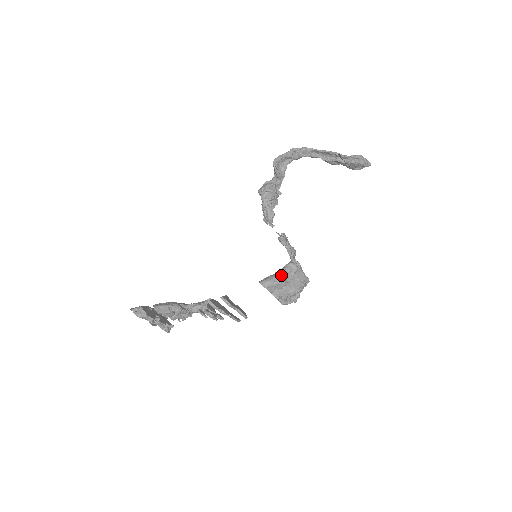
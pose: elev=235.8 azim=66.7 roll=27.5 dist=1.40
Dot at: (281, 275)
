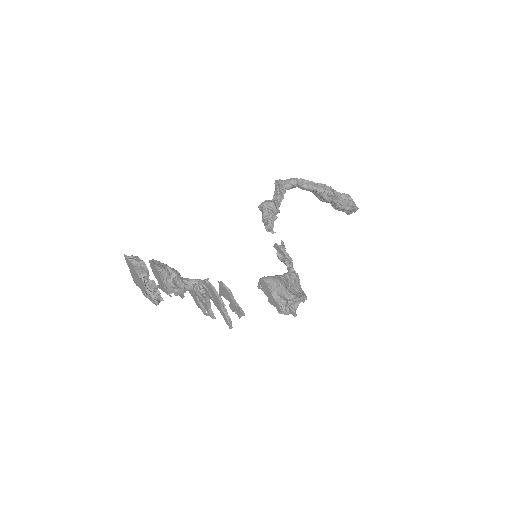
Dot at: (281, 278)
